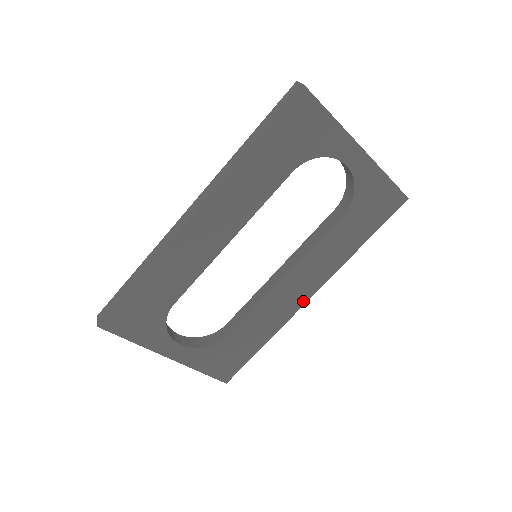
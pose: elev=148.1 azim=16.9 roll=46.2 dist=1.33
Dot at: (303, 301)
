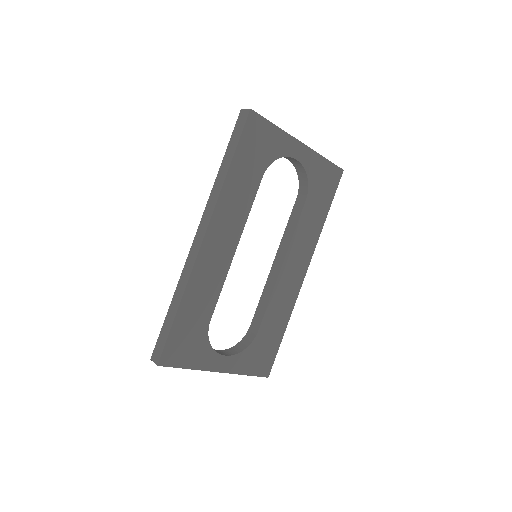
Dot at: (301, 280)
